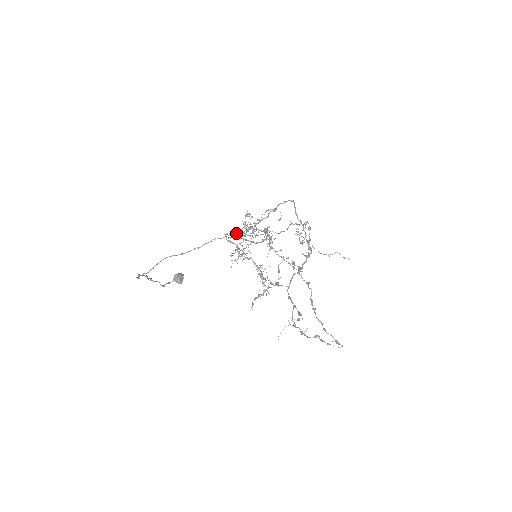
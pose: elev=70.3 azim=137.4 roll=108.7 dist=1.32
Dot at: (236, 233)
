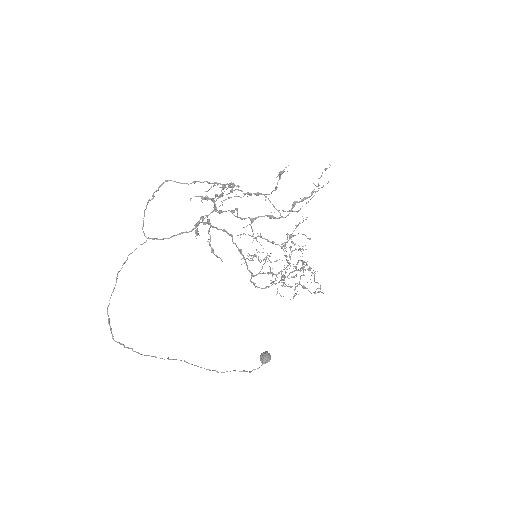
Dot at: occluded
